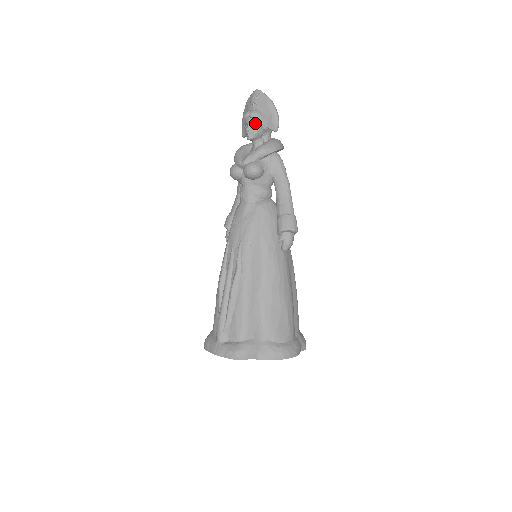
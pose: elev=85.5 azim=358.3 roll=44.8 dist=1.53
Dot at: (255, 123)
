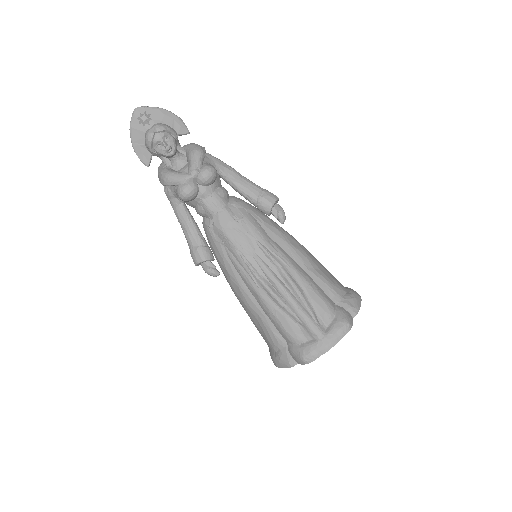
Dot at: (167, 136)
